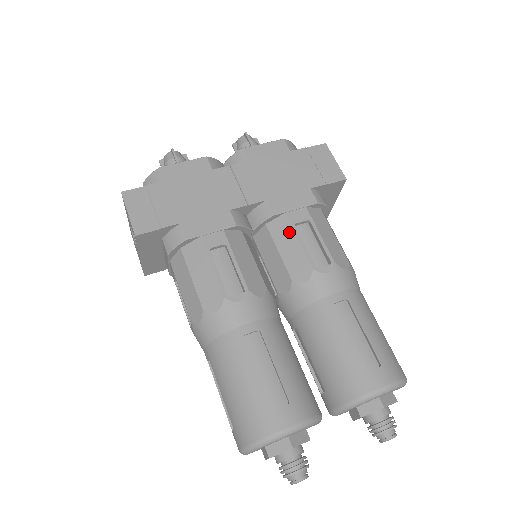
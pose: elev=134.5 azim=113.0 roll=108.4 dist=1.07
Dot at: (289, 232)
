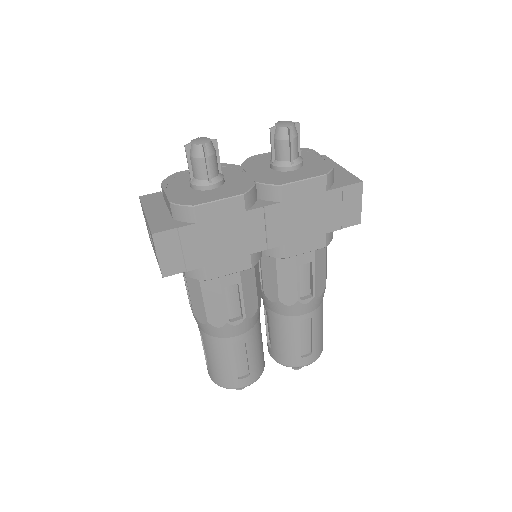
Dot at: (292, 270)
